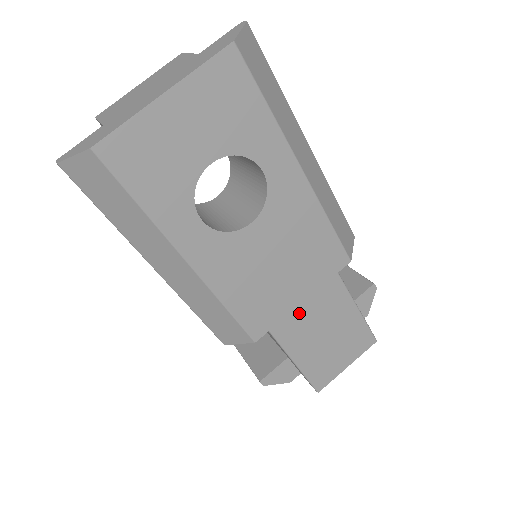
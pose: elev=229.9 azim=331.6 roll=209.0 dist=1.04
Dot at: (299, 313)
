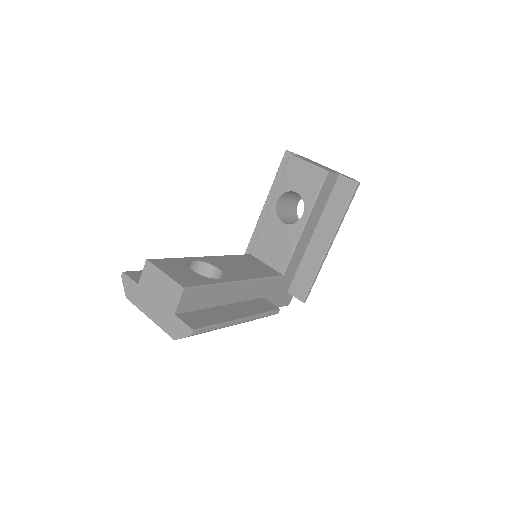
Dot at: occluded
